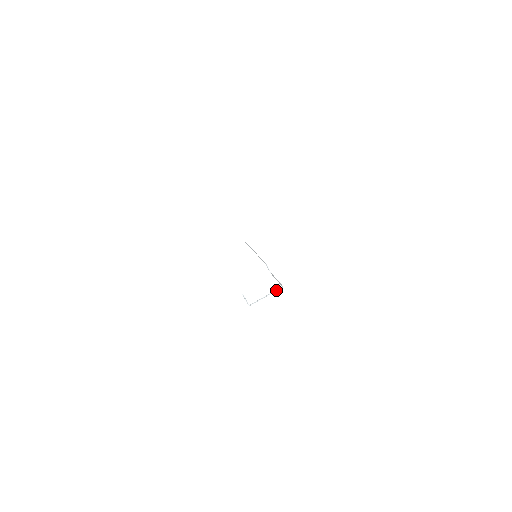
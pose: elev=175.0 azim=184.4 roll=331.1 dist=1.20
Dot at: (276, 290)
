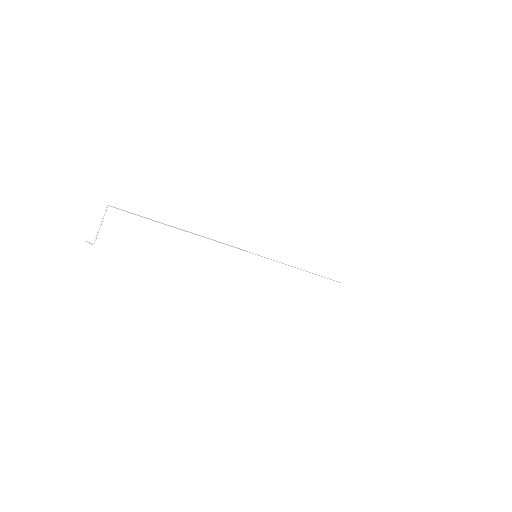
Dot at: (104, 213)
